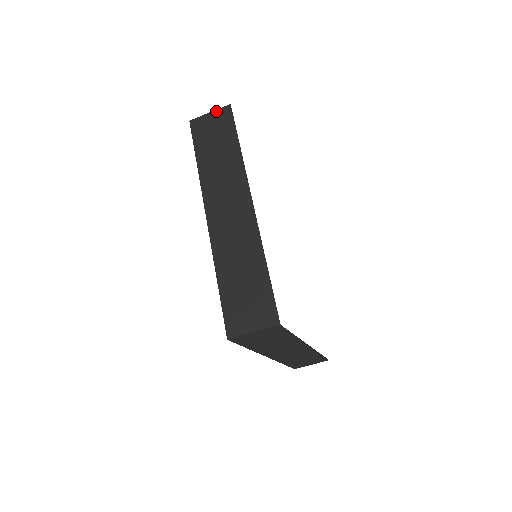
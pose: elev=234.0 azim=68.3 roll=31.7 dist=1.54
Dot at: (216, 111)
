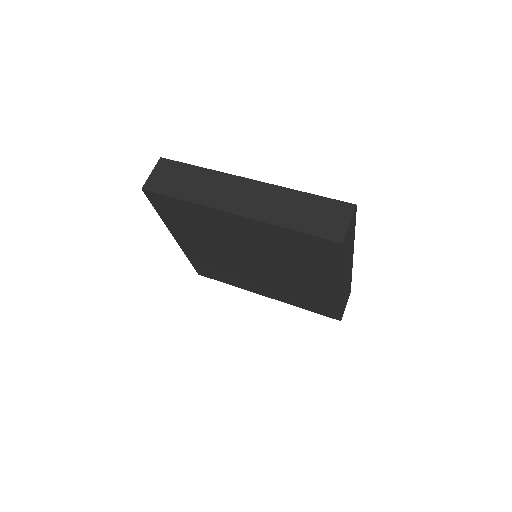
Dot at: (155, 168)
